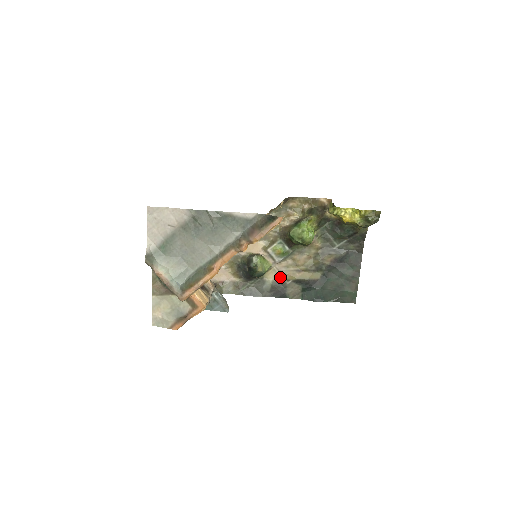
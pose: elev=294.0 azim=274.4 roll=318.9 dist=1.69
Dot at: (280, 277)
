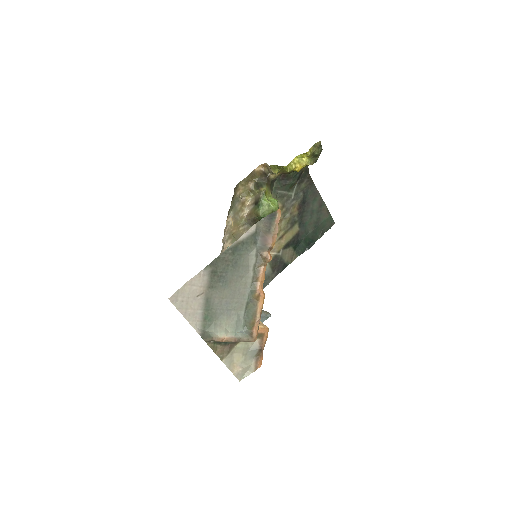
Dot at: (272, 255)
